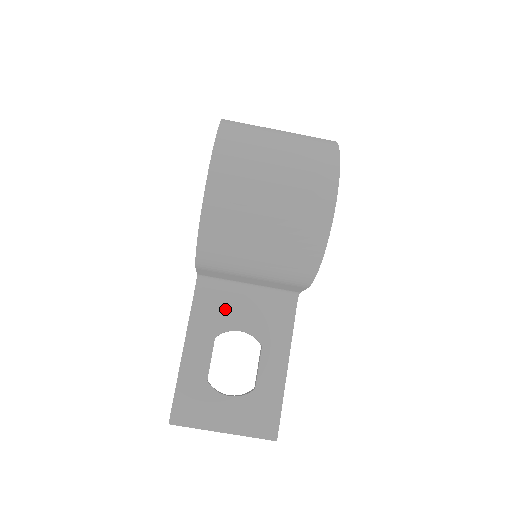
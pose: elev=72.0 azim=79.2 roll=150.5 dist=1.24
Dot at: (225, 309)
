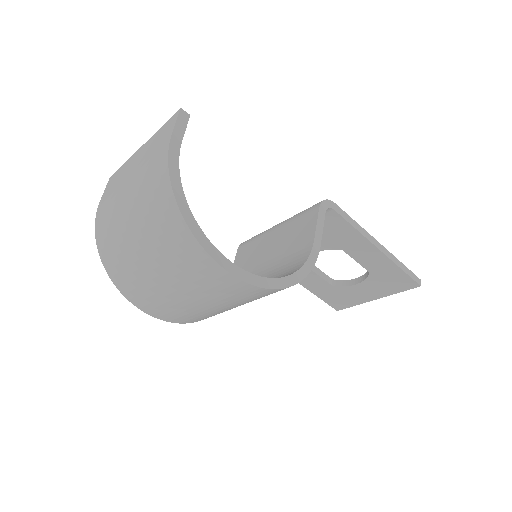
Dot at: occluded
